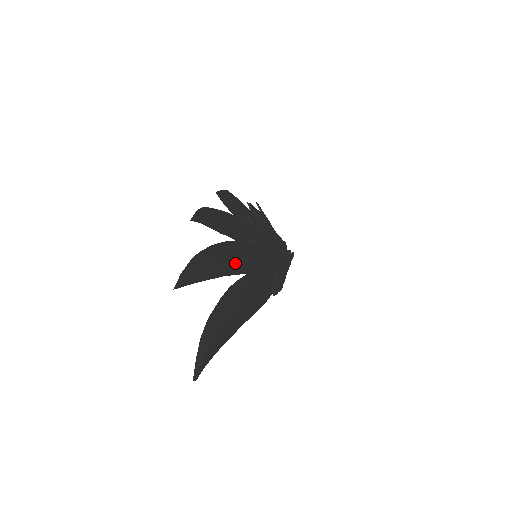
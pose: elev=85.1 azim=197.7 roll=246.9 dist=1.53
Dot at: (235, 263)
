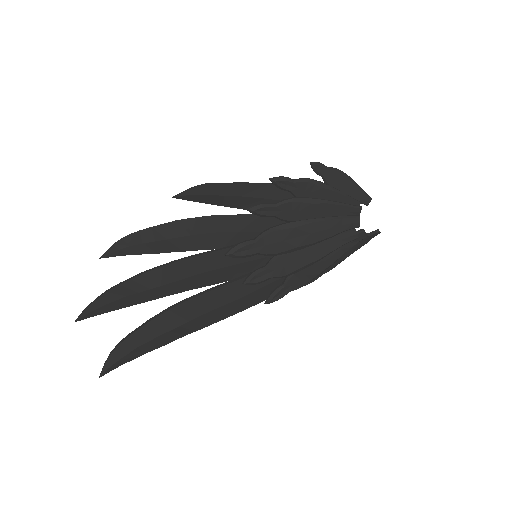
Dot at: (190, 280)
